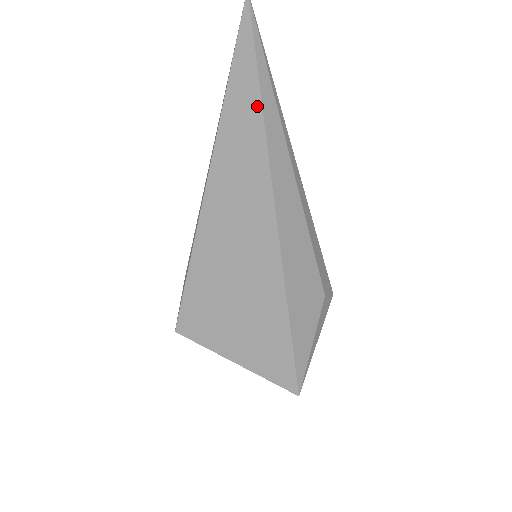
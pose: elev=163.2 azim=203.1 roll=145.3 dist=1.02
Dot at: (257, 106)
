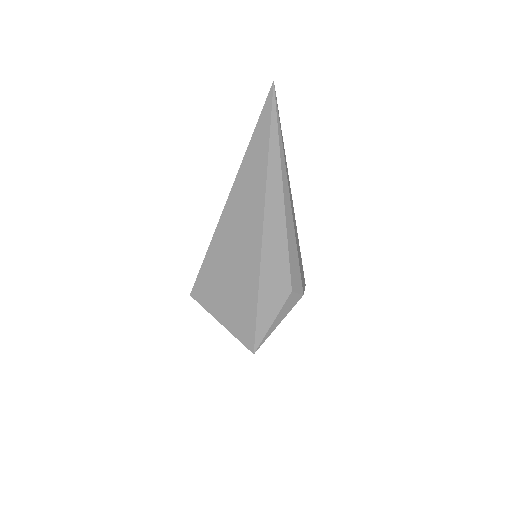
Dot at: (266, 152)
